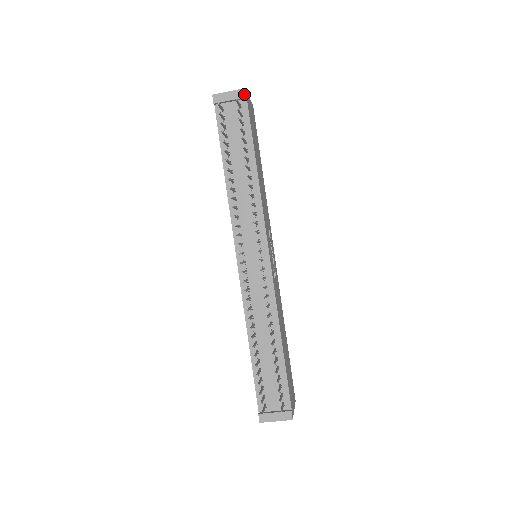
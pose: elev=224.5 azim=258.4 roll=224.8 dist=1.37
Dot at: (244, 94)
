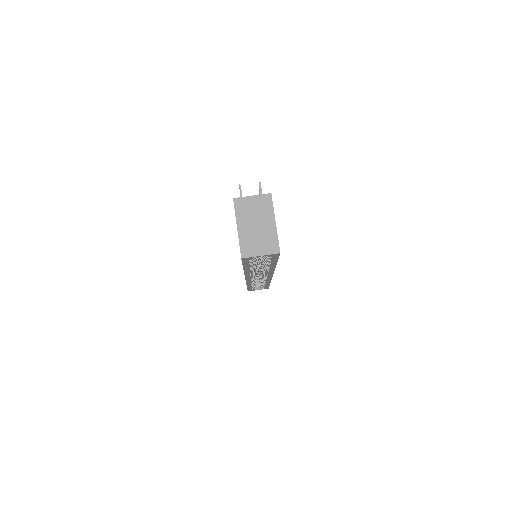
Dot at: occluded
